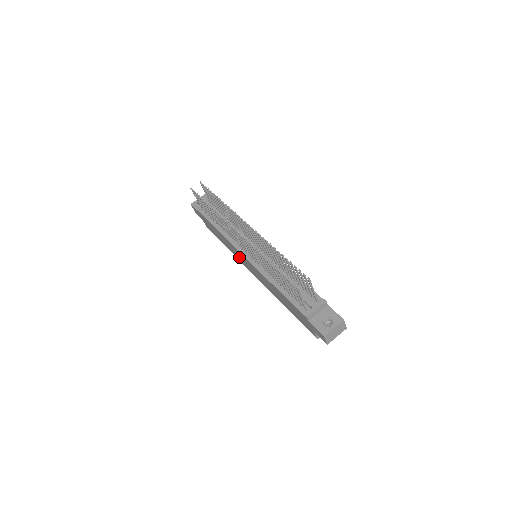
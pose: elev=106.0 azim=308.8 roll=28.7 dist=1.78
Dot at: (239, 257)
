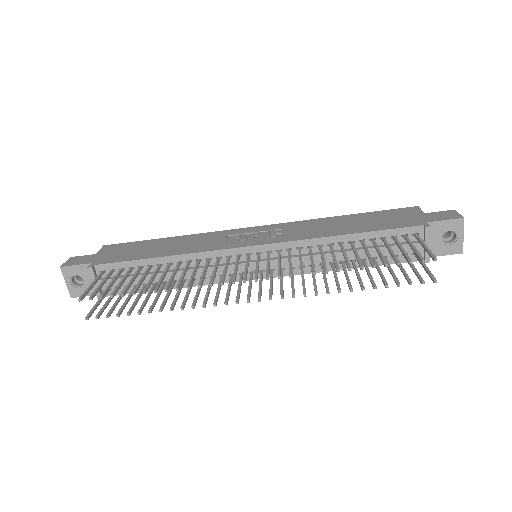
Dot at: occluded
